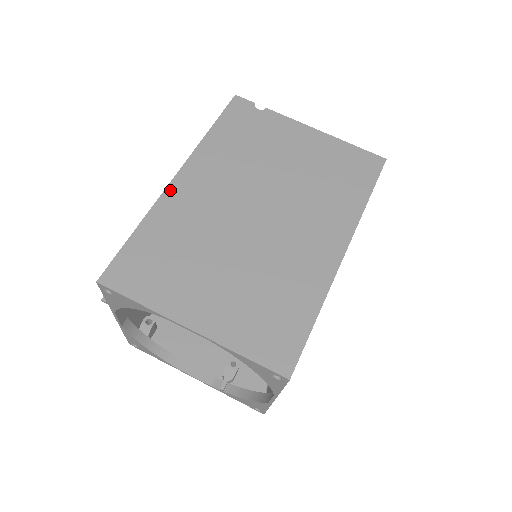
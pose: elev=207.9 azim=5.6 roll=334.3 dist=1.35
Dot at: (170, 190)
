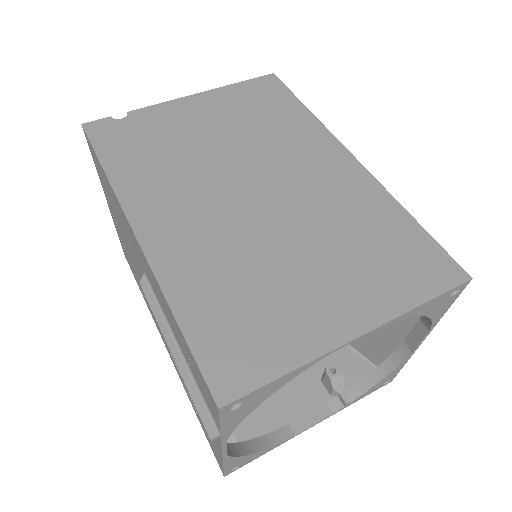
Dot at: (151, 251)
